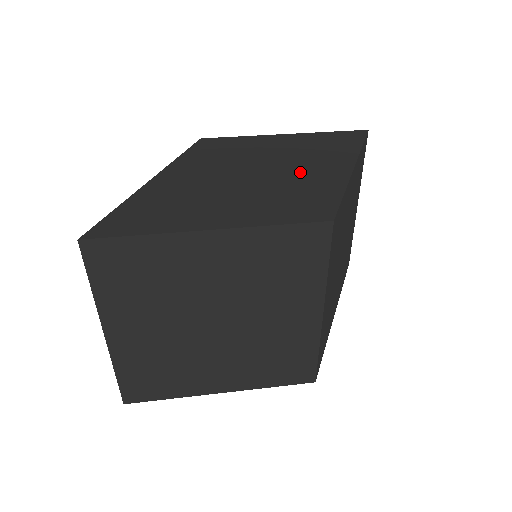
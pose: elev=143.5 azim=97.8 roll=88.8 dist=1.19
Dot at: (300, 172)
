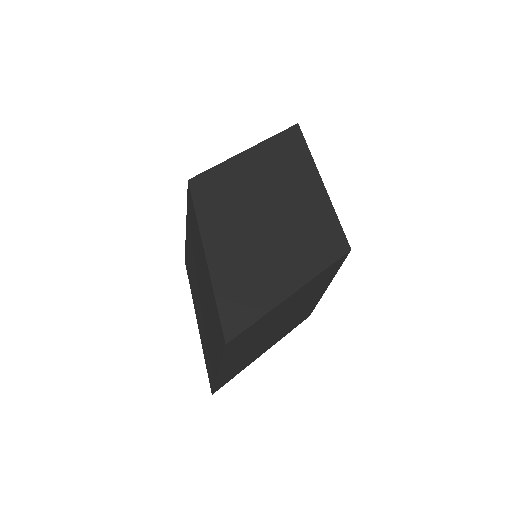
Dot at: (296, 202)
